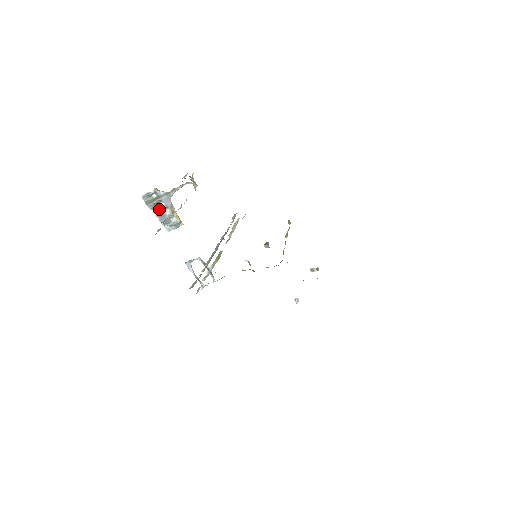
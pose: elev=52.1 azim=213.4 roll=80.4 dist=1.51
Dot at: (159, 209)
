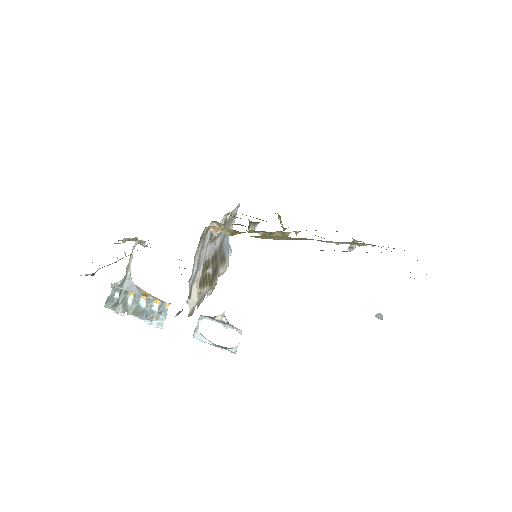
Dot at: (131, 306)
